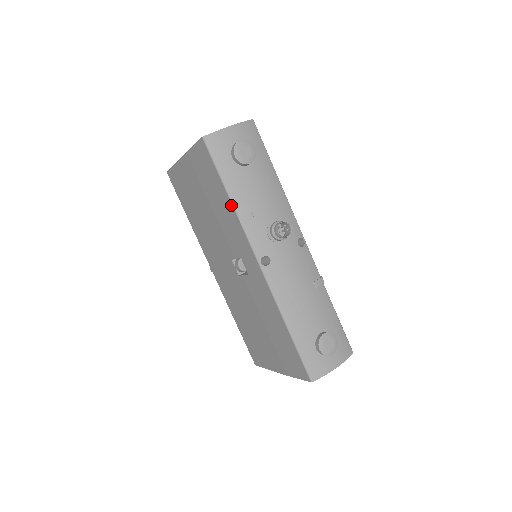
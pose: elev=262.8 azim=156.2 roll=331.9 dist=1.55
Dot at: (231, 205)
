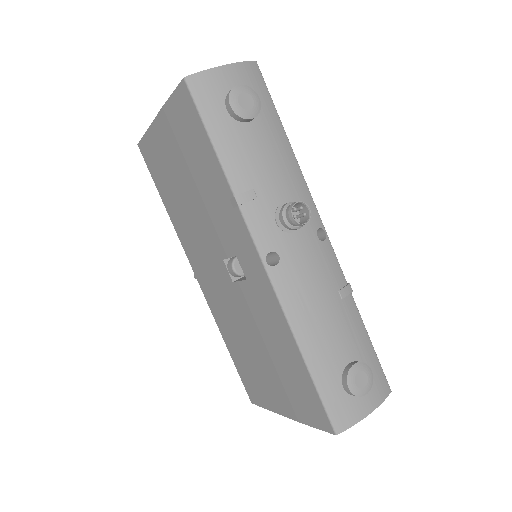
Dot at: (224, 177)
